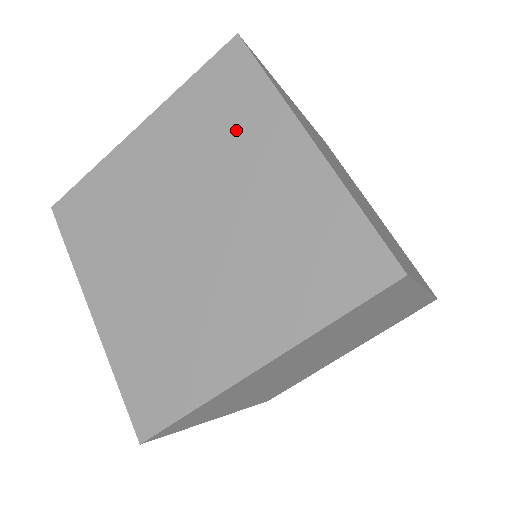
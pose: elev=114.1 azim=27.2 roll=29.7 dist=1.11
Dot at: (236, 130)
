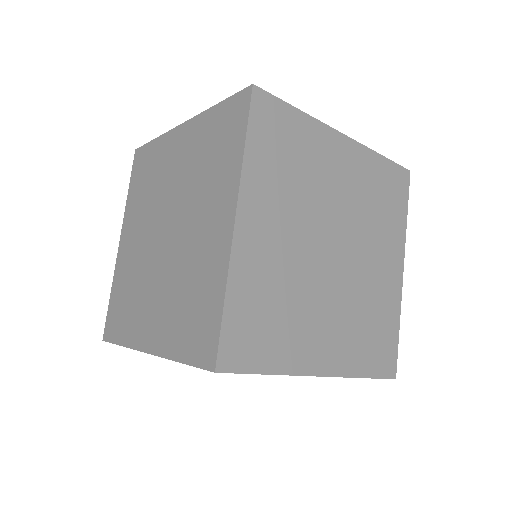
Dot at: (213, 175)
